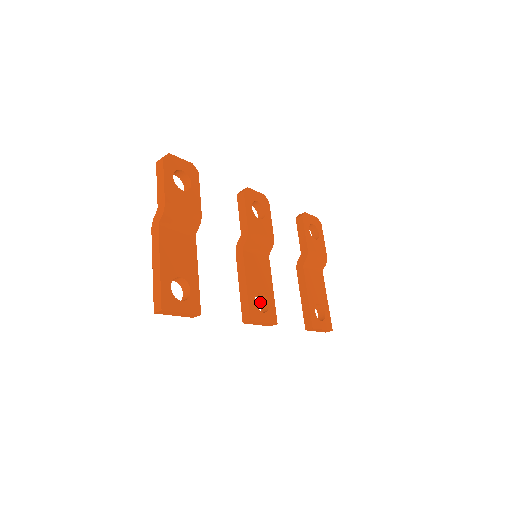
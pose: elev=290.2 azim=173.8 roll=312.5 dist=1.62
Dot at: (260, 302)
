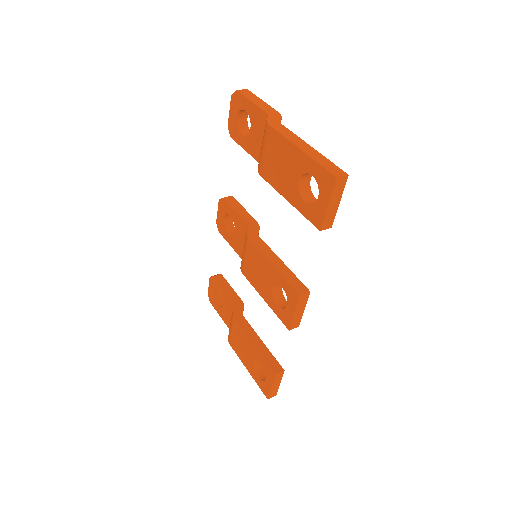
Dot at: (274, 301)
